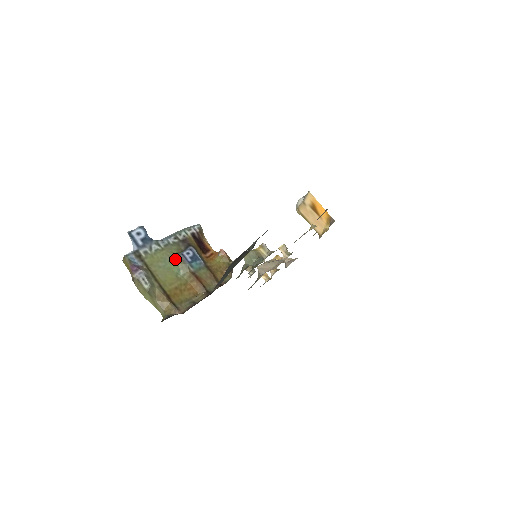
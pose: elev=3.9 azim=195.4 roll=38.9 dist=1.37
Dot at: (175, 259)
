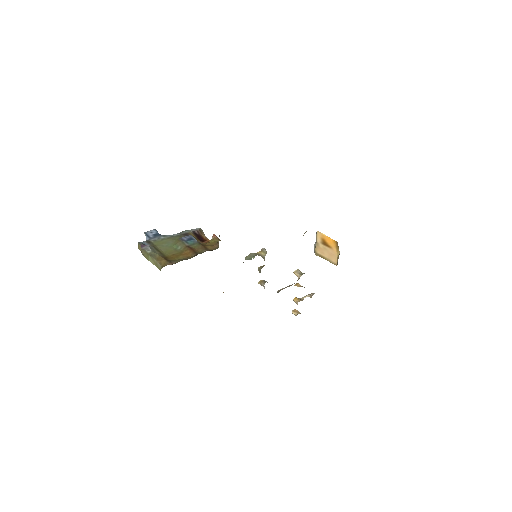
Dot at: (176, 242)
